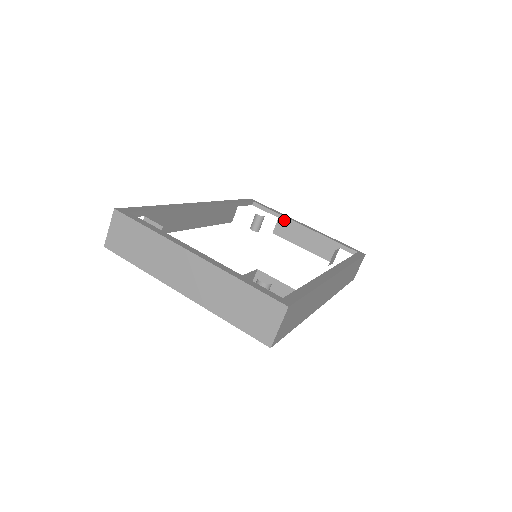
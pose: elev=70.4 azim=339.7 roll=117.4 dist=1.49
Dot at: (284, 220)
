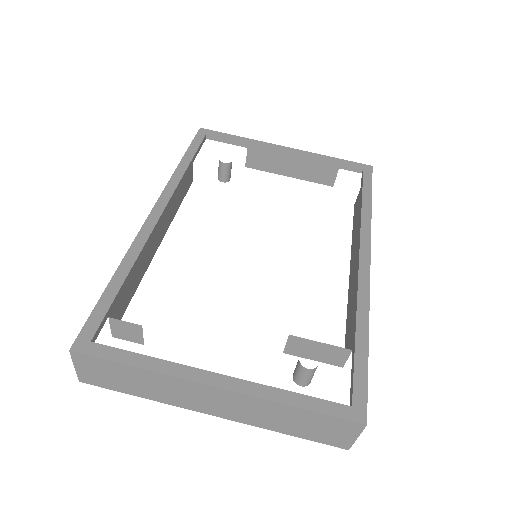
Dot at: (256, 149)
